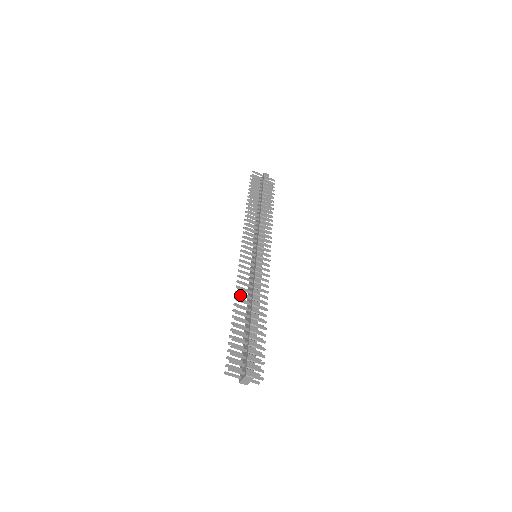
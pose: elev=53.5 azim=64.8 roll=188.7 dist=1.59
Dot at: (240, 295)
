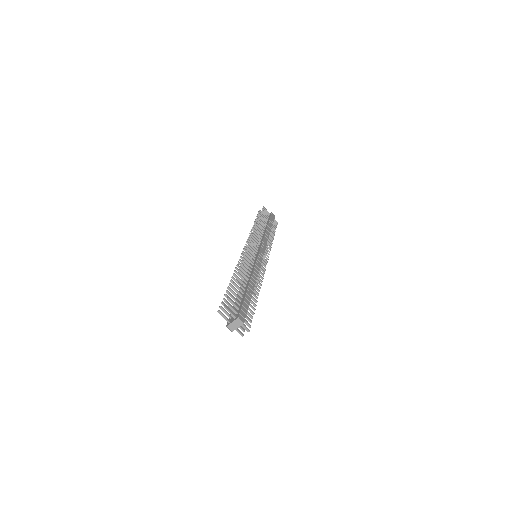
Dot at: (241, 269)
